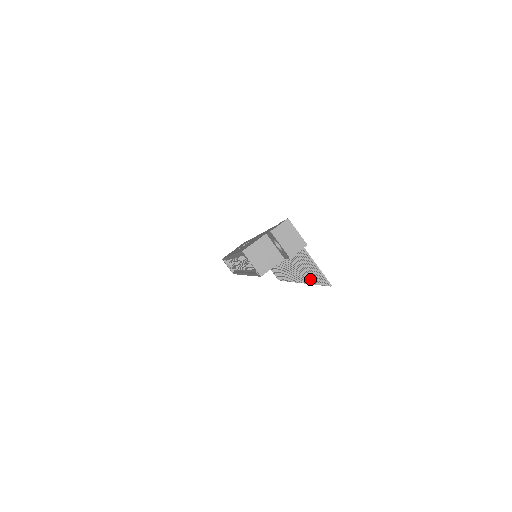
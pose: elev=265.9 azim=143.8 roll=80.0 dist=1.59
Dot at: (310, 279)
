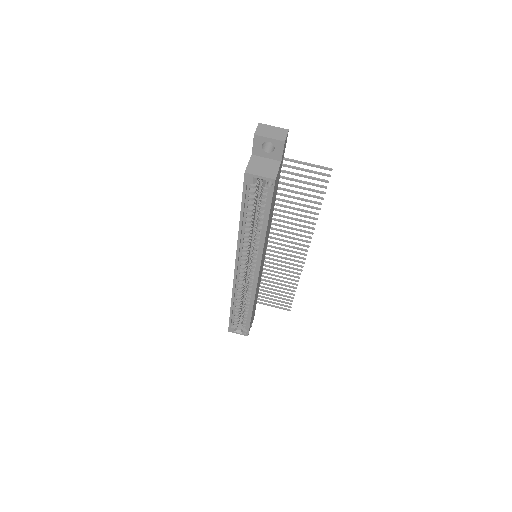
Dot at: occluded
